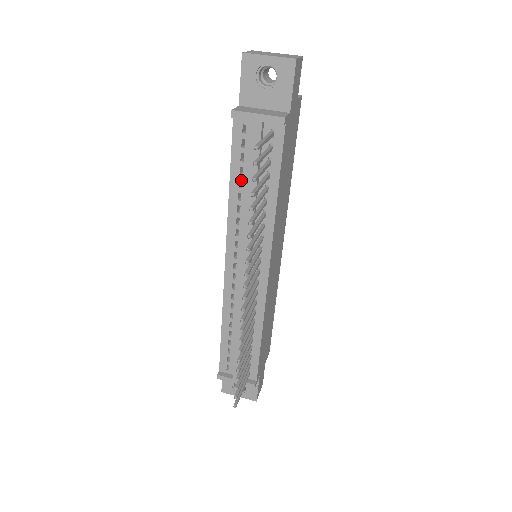
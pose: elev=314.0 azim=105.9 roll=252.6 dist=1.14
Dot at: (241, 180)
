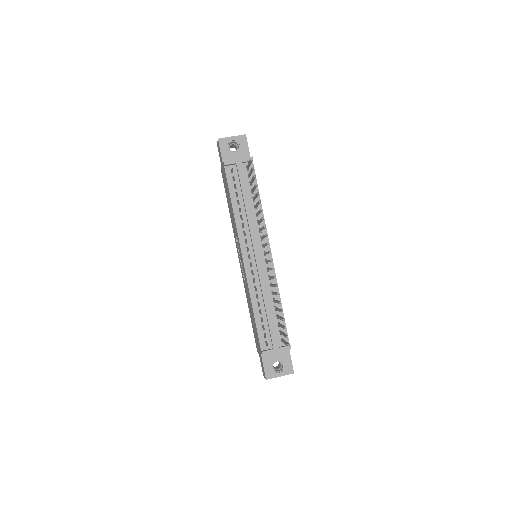
Dot at: occluded
